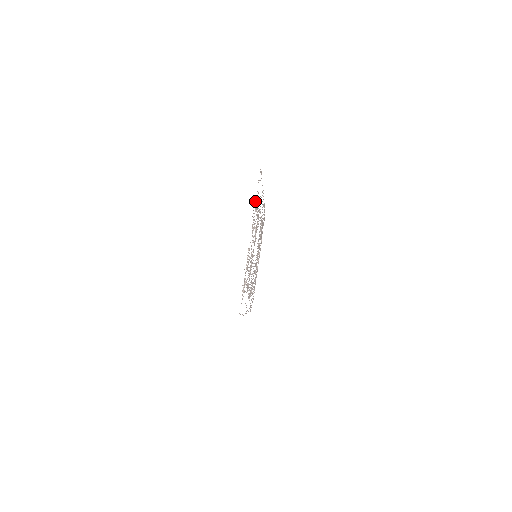
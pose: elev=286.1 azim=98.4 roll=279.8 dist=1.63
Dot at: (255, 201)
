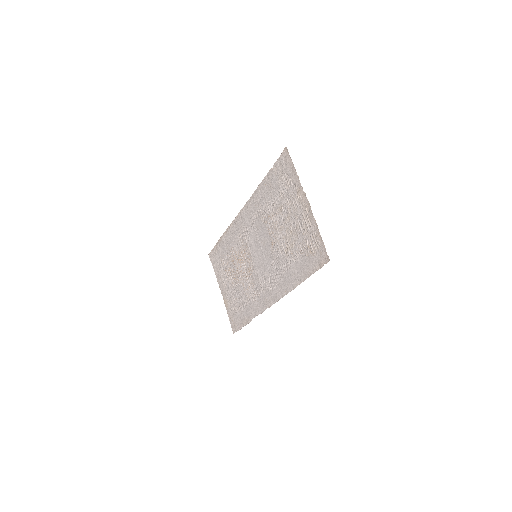
Dot at: (292, 176)
